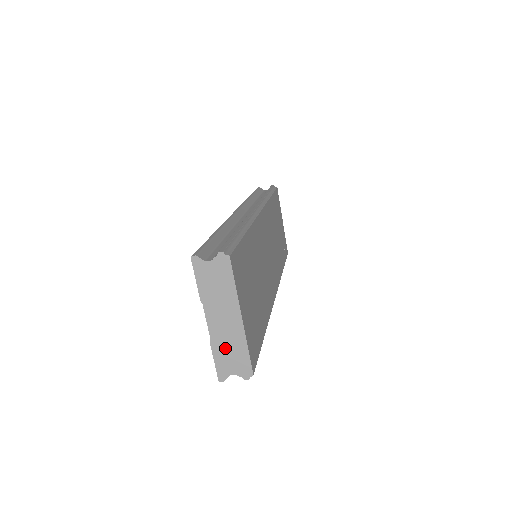
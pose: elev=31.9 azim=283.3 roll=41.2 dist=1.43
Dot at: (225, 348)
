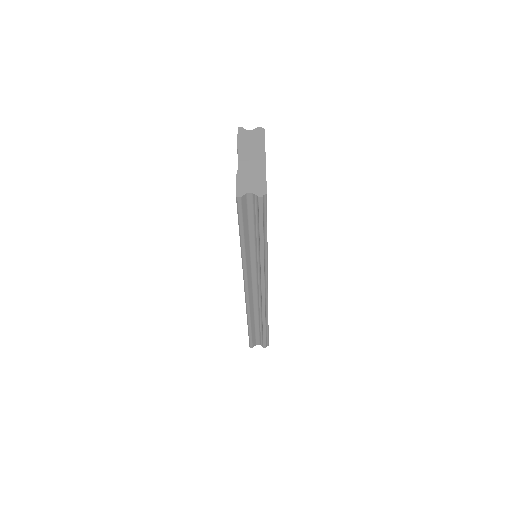
Dot at: (248, 176)
